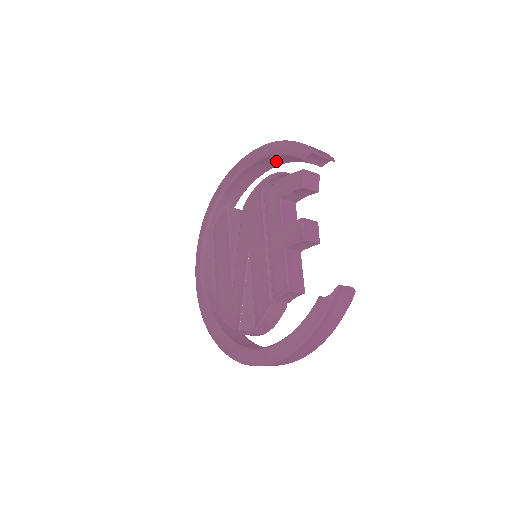
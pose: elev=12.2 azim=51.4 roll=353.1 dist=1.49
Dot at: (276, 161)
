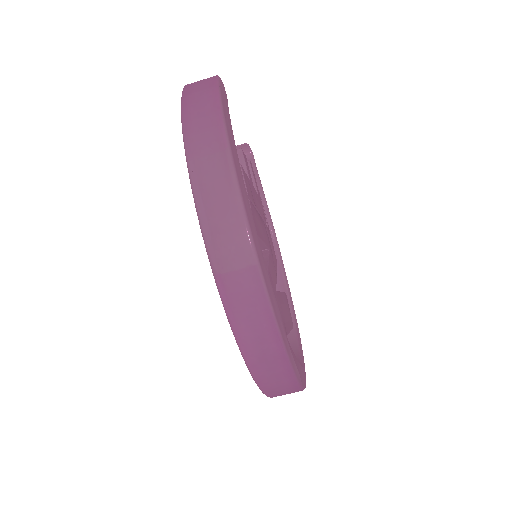
Dot at: occluded
